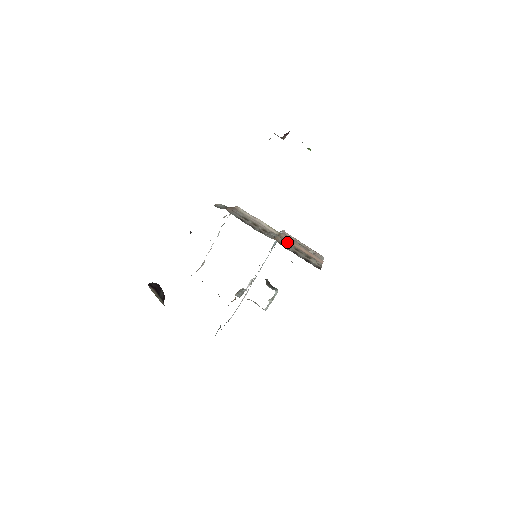
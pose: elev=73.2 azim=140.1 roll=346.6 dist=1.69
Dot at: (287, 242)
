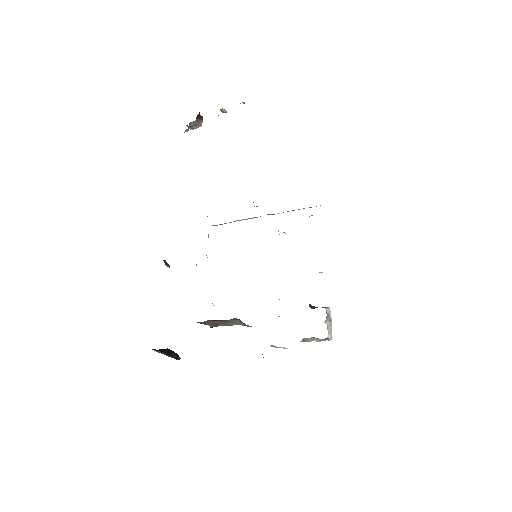
Dot at: occluded
